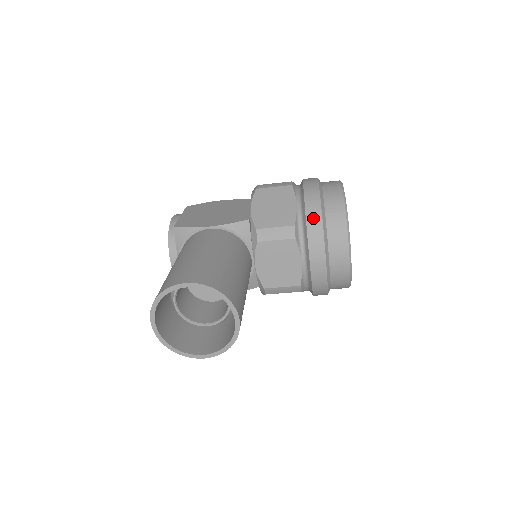
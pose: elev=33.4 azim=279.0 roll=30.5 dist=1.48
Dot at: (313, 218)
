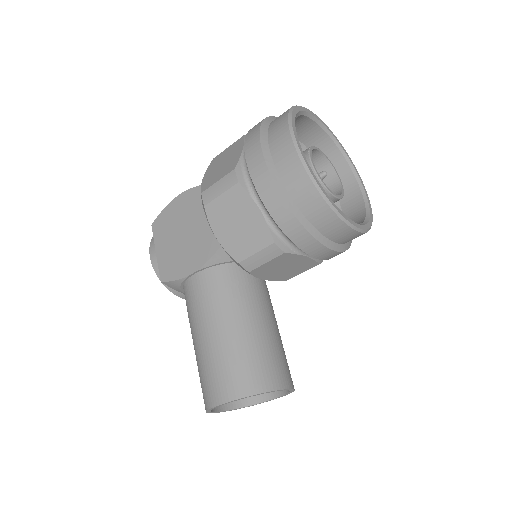
Dot at: (289, 226)
